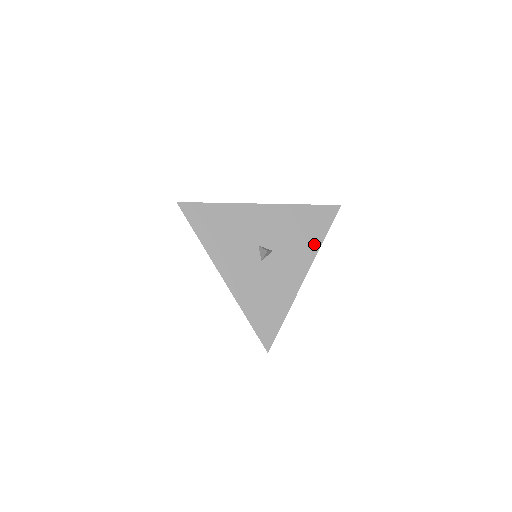
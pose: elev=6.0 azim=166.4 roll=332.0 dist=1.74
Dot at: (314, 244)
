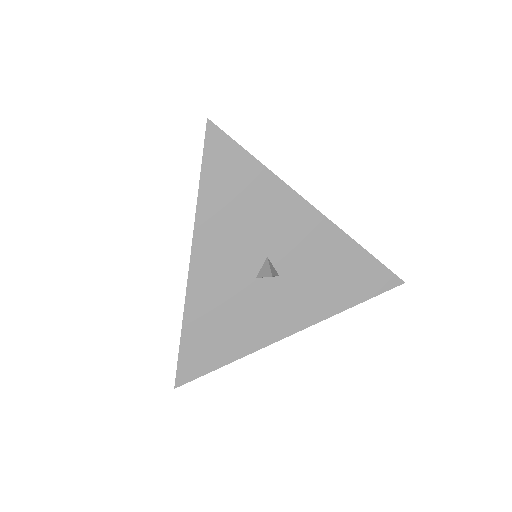
Dot at: (335, 304)
